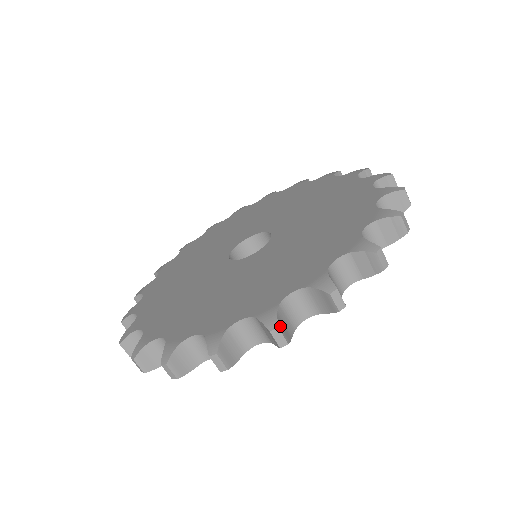
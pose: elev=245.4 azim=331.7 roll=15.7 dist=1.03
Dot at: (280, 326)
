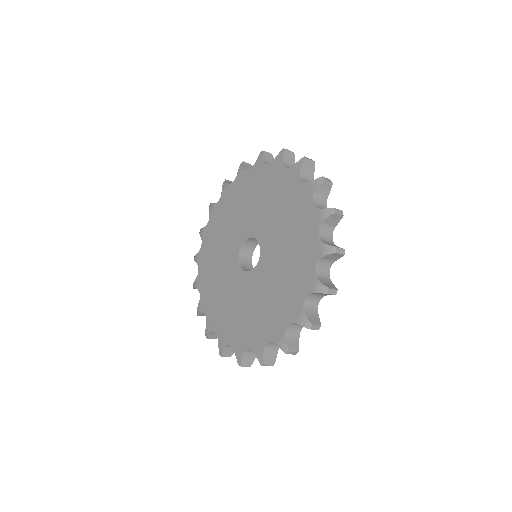
Dot at: (266, 362)
